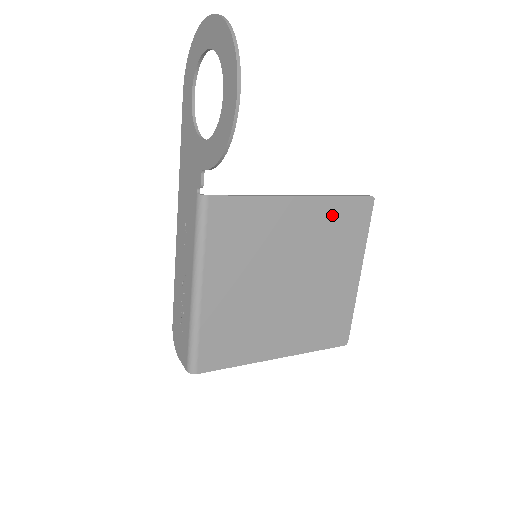
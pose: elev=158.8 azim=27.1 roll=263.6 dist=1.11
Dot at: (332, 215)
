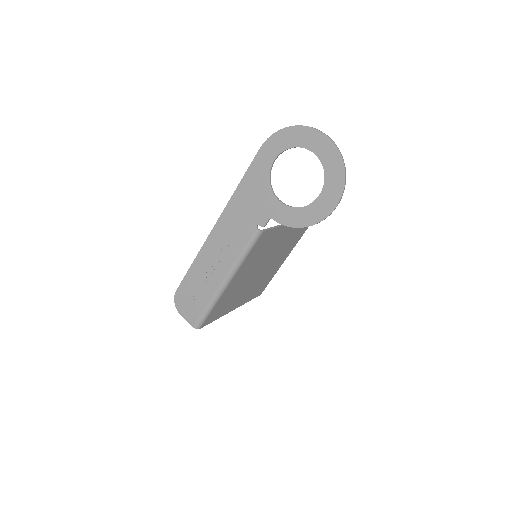
Dot at: (297, 229)
